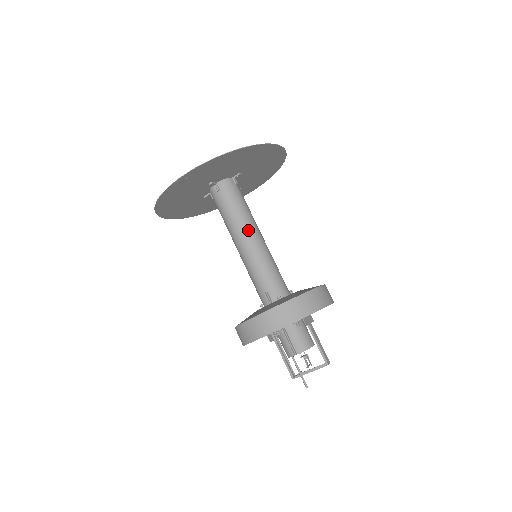
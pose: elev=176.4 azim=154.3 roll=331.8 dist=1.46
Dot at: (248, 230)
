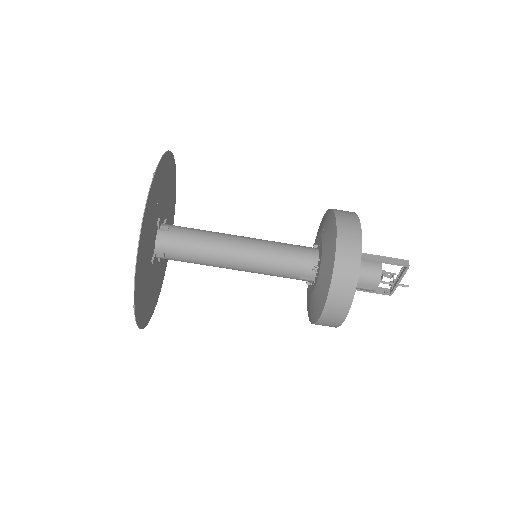
Dot at: (226, 254)
